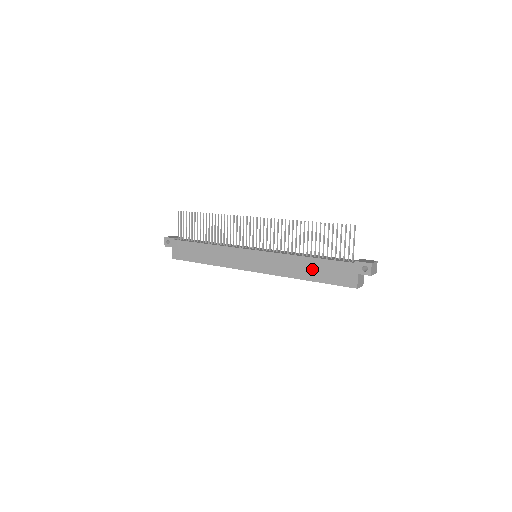
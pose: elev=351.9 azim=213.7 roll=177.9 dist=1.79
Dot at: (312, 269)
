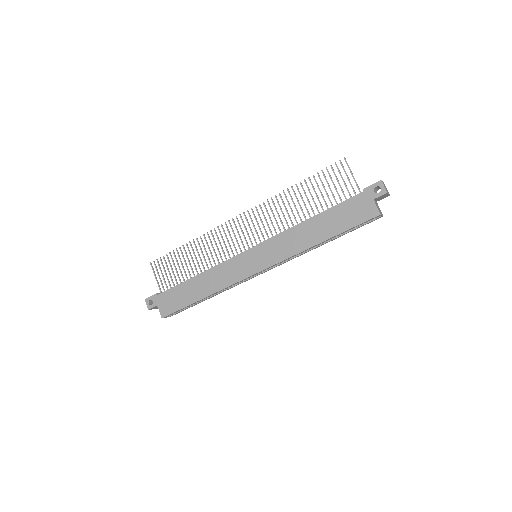
Dot at: (323, 226)
